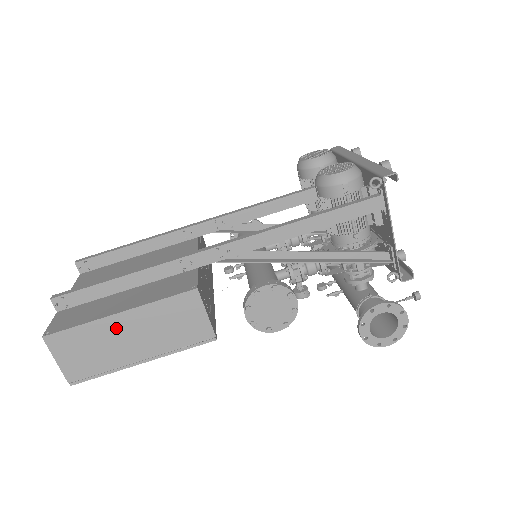
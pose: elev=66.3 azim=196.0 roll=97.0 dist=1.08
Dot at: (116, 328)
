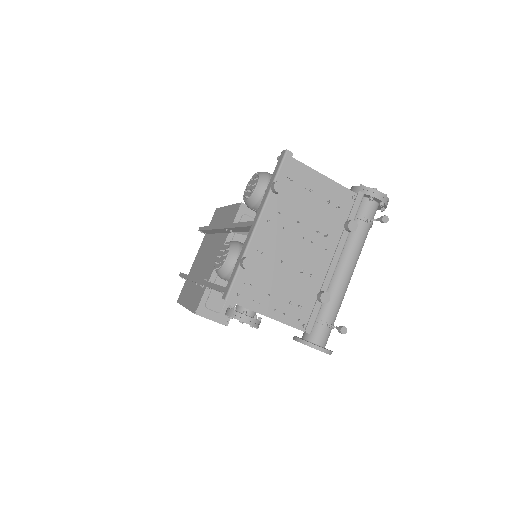
Dot at: occluded
